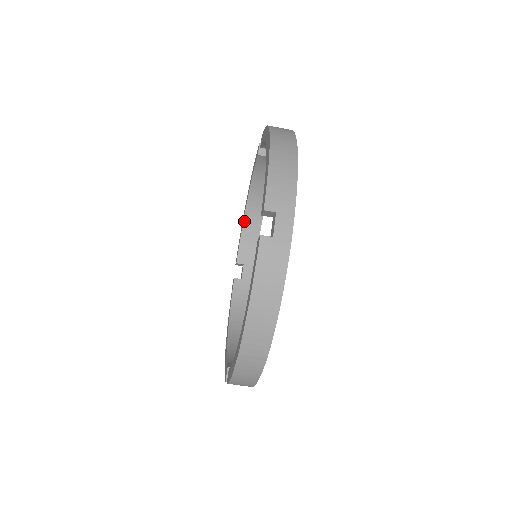
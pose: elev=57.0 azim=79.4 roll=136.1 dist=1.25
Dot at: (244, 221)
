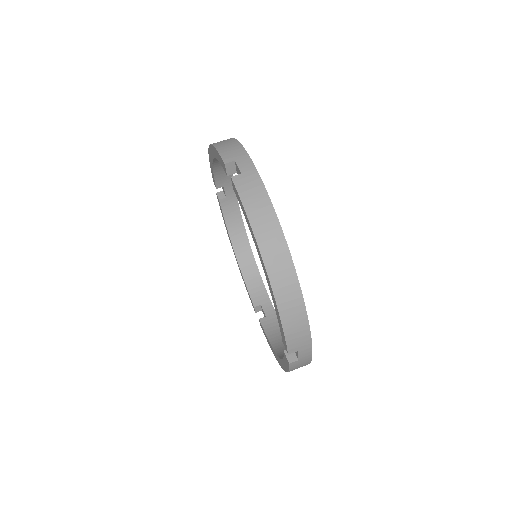
Dot at: (241, 270)
